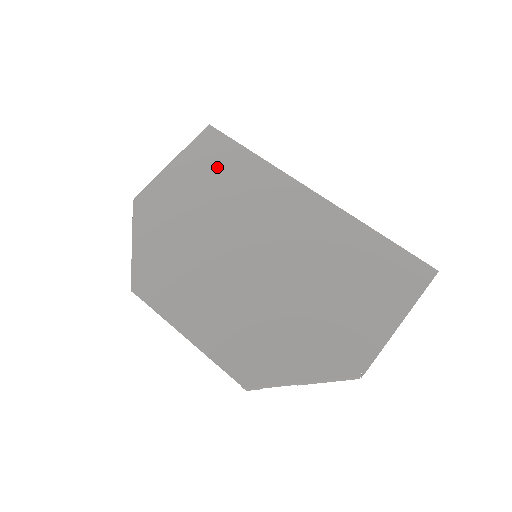
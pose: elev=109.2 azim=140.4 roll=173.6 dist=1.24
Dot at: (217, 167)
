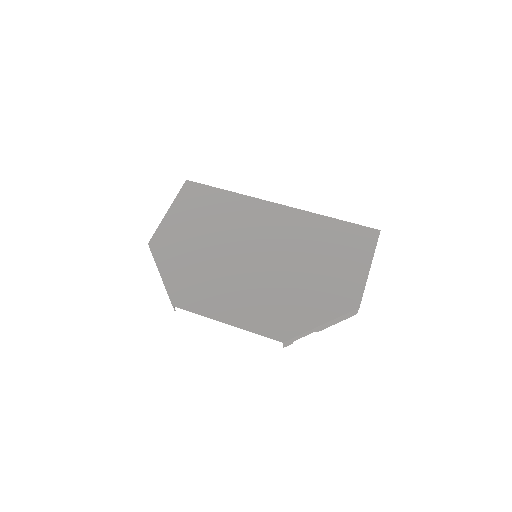
Dot at: (204, 206)
